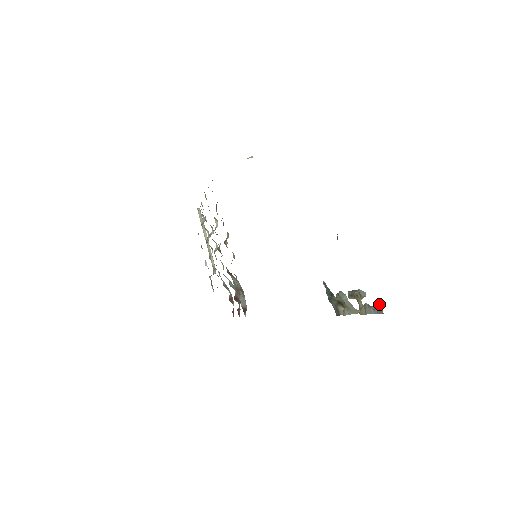
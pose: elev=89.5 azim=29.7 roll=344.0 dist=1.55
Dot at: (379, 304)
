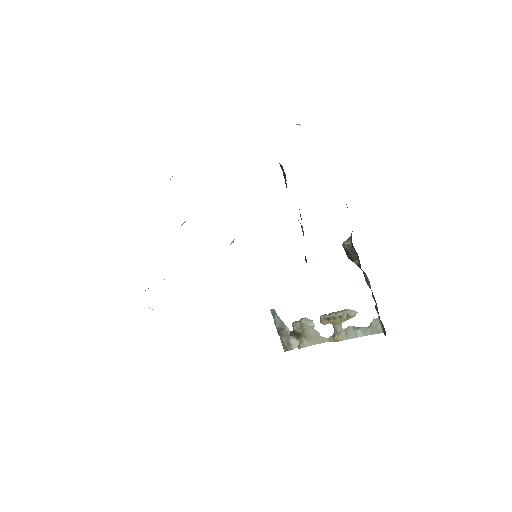
Dot at: (377, 322)
